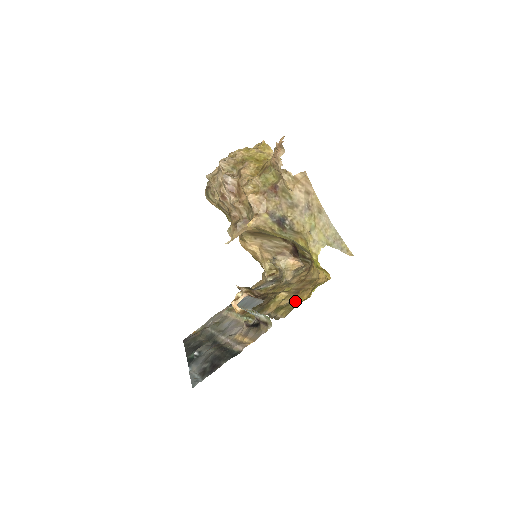
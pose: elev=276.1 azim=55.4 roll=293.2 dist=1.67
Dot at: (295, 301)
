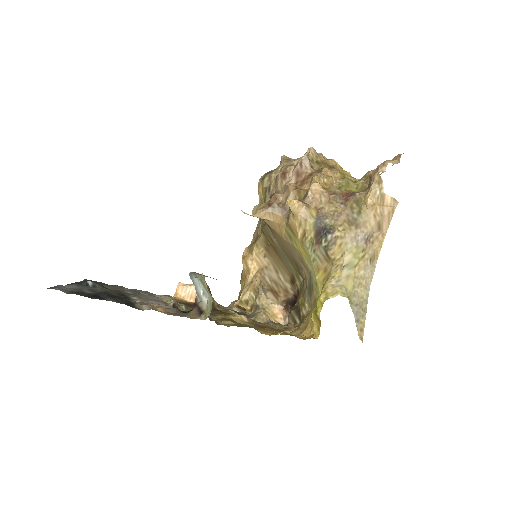
Dot at: occluded
